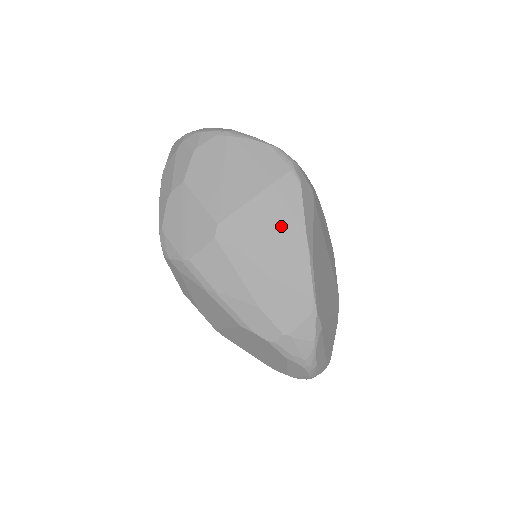
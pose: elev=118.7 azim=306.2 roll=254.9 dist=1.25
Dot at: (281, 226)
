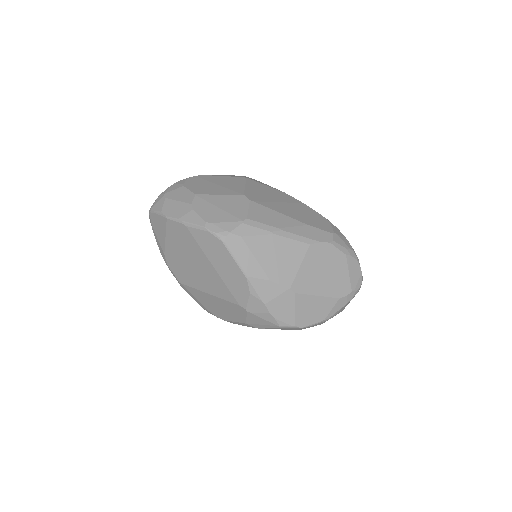
Dot at: (271, 191)
